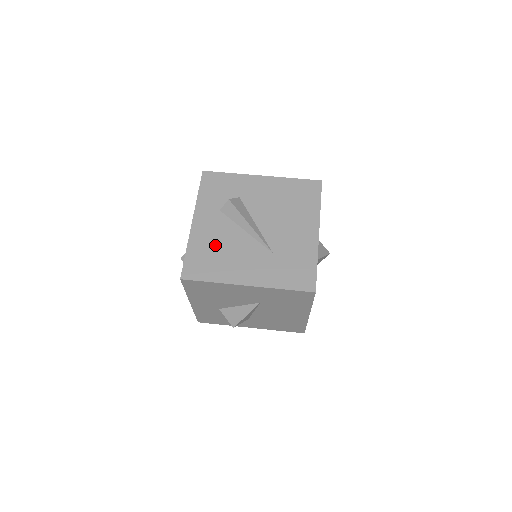
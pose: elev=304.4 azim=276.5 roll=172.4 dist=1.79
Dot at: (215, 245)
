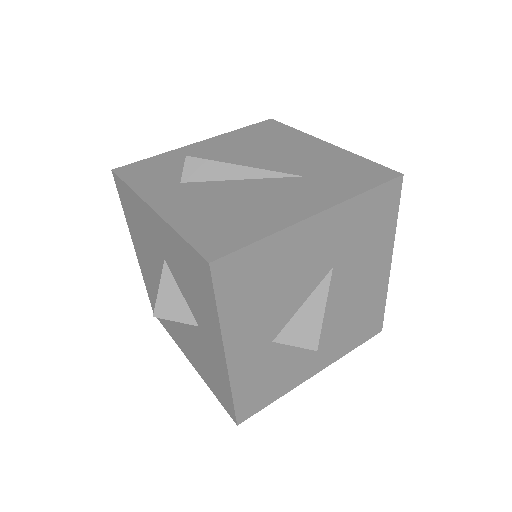
Dot at: (217, 208)
